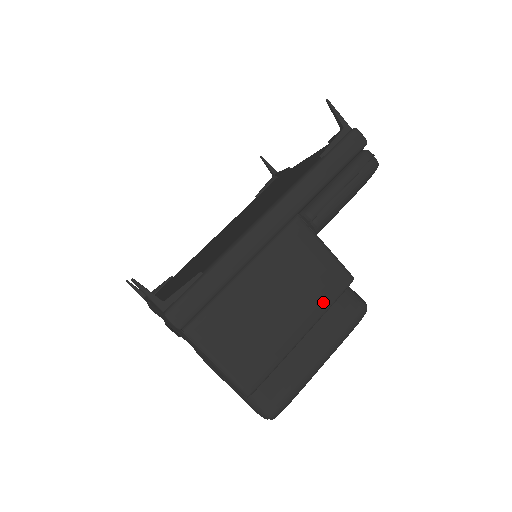
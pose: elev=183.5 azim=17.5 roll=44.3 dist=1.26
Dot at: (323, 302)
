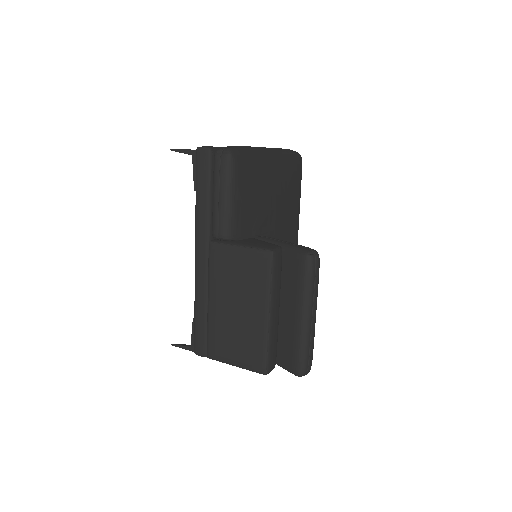
Dot at: (263, 285)
